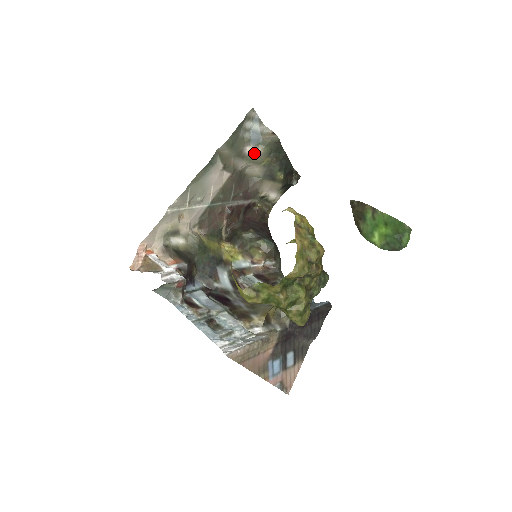
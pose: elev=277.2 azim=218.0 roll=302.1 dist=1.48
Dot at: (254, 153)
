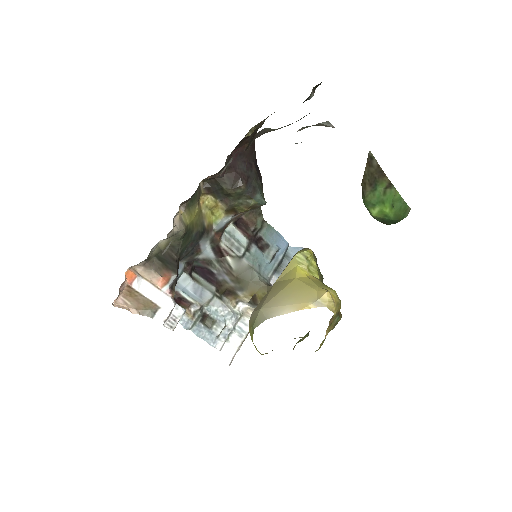
Dot at: occluded
